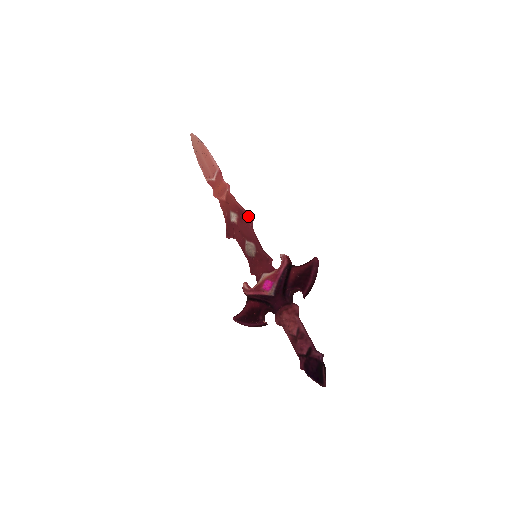
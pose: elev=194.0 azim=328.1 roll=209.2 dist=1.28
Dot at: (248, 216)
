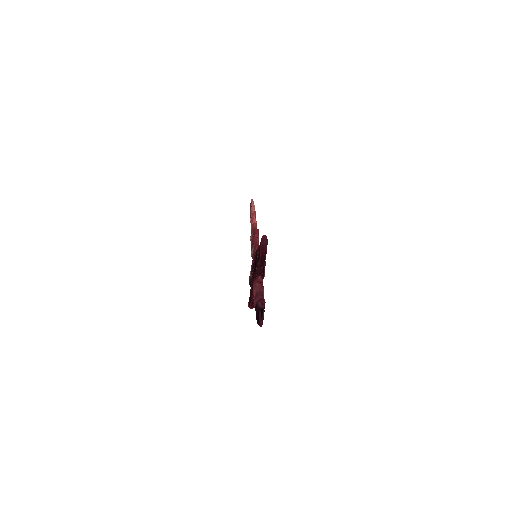
Dot at: (254, 232)
